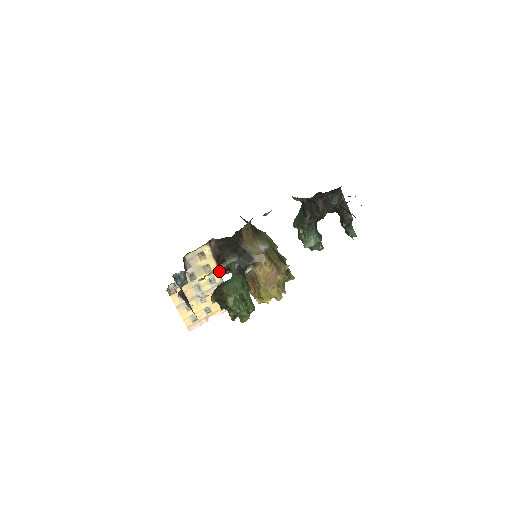
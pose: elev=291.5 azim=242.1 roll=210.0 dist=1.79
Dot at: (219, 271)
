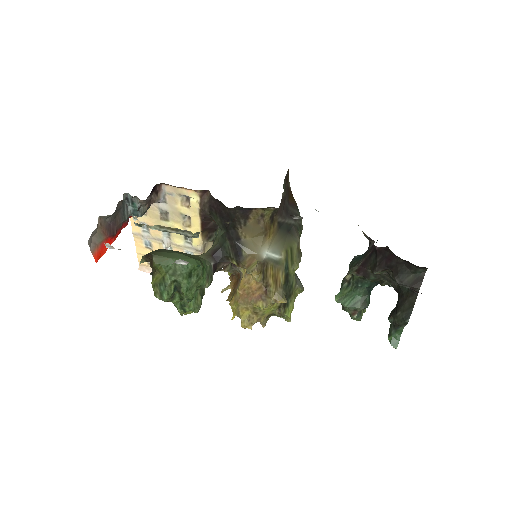
Dot at: (201, 235)
